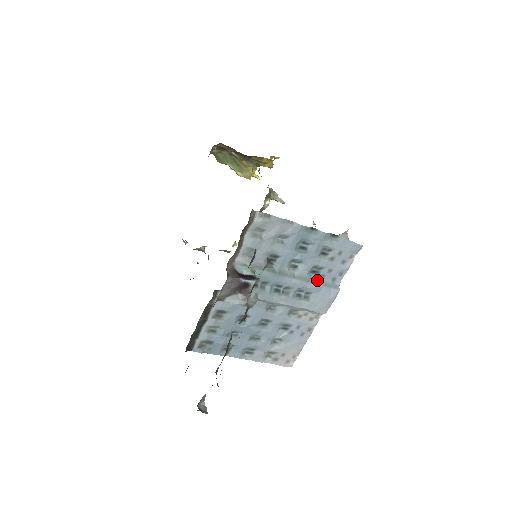
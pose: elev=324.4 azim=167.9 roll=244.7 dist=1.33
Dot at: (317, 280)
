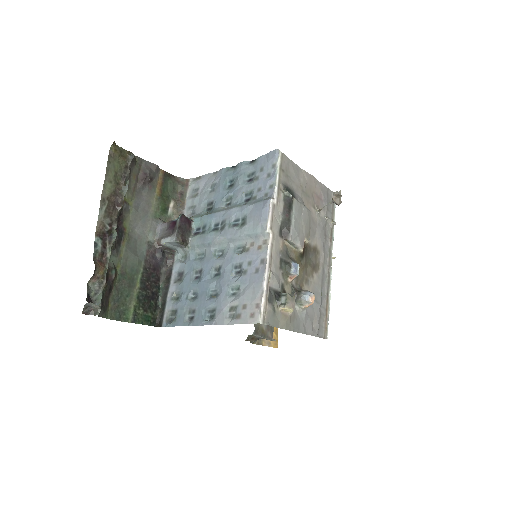
Dot at: (248, 203)
